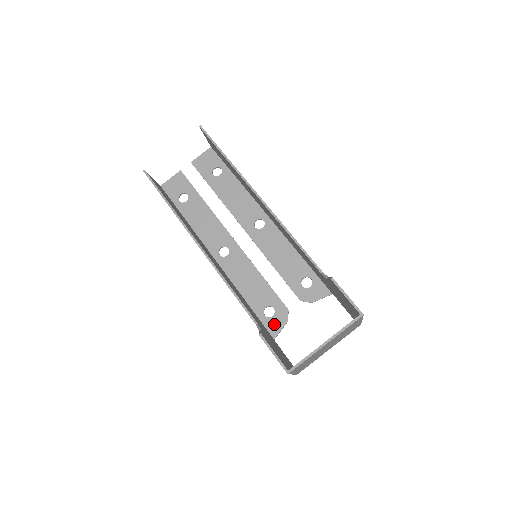
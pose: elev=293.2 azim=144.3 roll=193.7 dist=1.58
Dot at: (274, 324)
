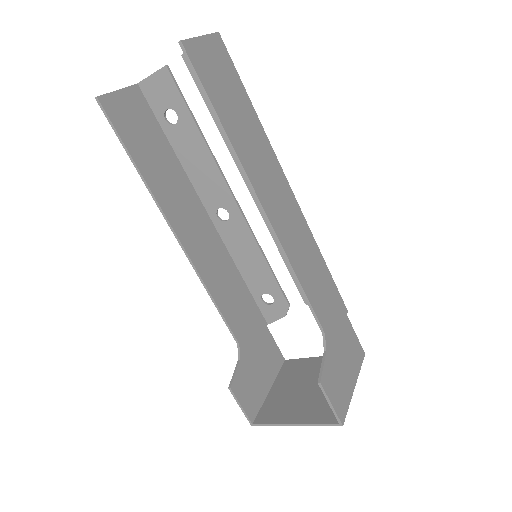
Dot at: (270, 312)
